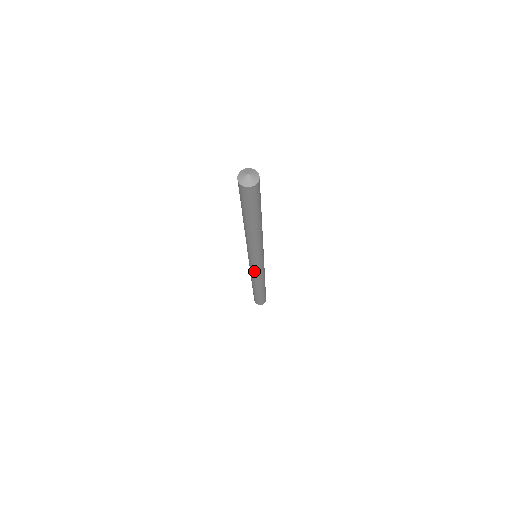
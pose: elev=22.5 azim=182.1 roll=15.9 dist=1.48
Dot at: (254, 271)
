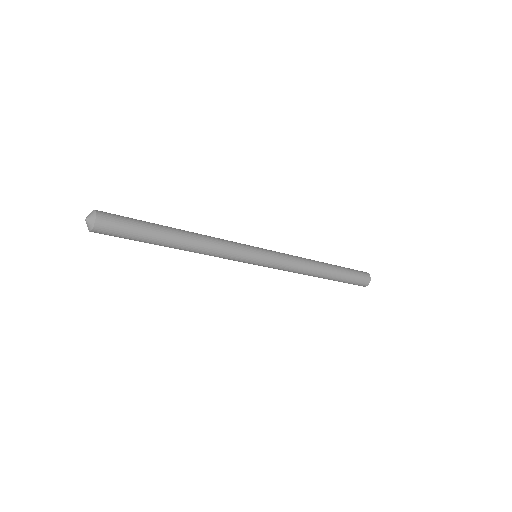
Dot at: occluded
